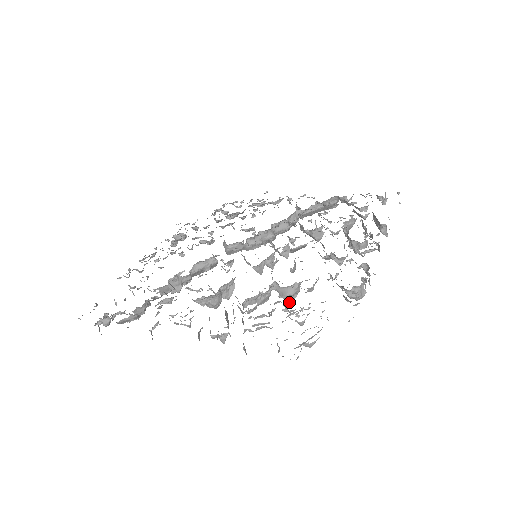
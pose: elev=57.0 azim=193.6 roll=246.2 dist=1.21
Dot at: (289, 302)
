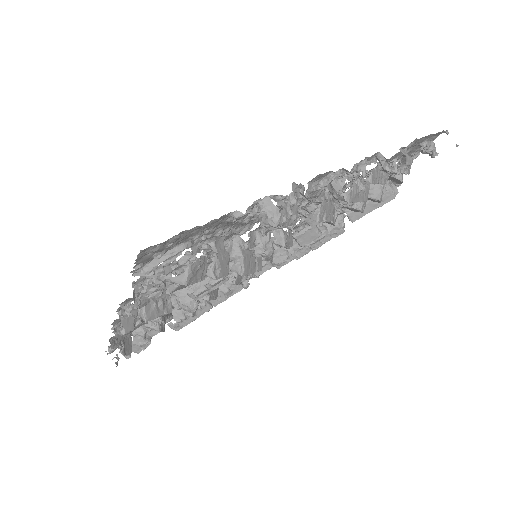
Dot at: (236, 272)
